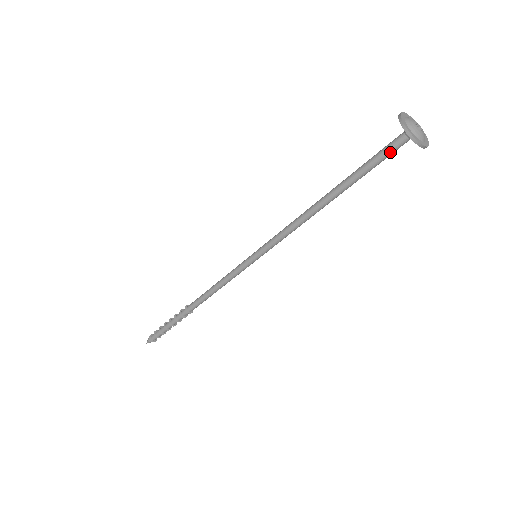
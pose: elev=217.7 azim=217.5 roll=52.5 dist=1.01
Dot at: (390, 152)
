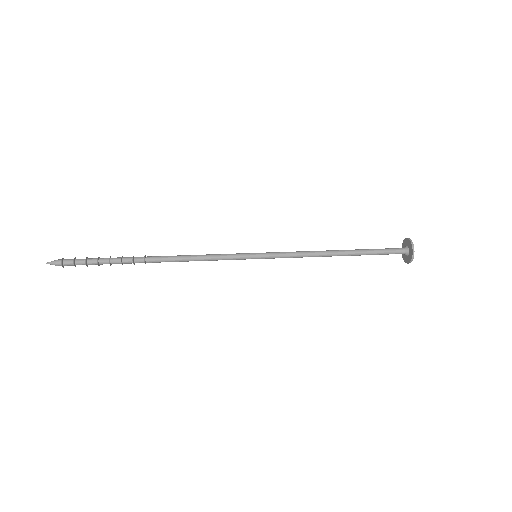
Dot at: occluded
